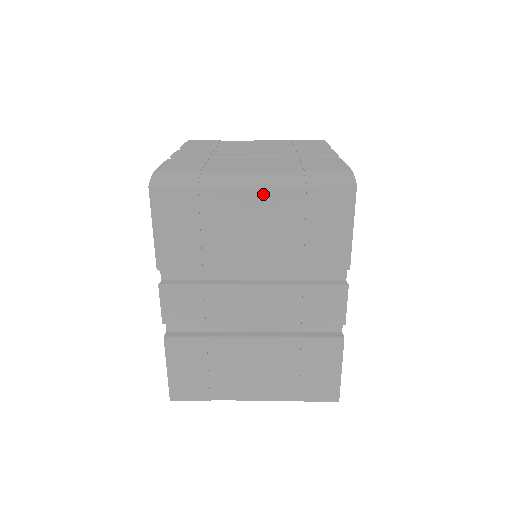
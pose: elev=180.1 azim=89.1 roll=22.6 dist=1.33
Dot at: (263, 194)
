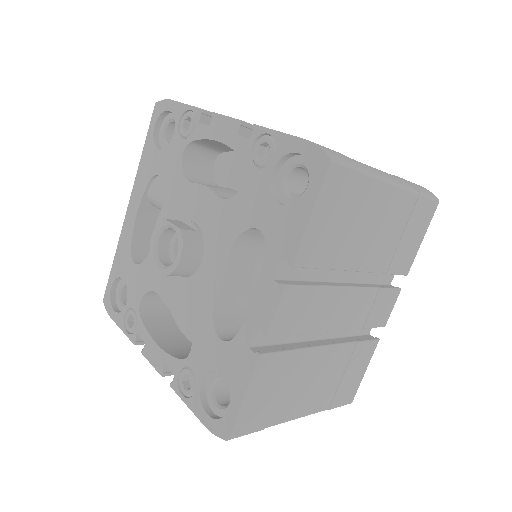
Dot at: (396, 194)
